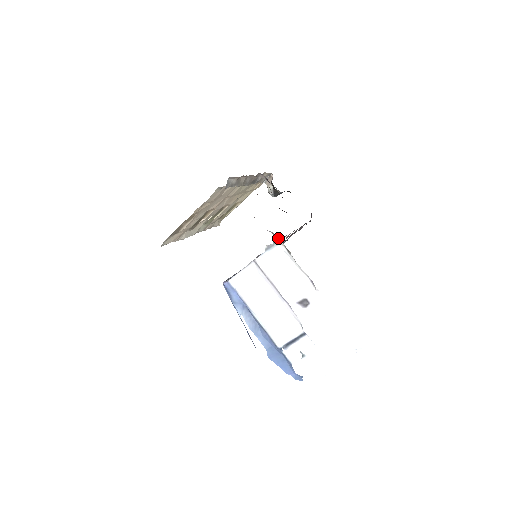
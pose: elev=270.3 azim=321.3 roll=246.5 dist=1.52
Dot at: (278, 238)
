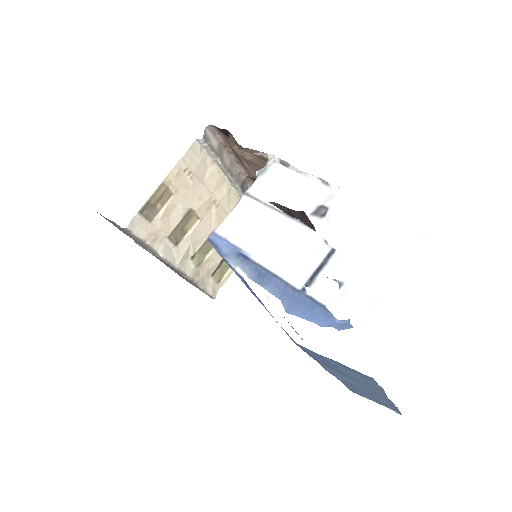
Dot at: (270, 158)
